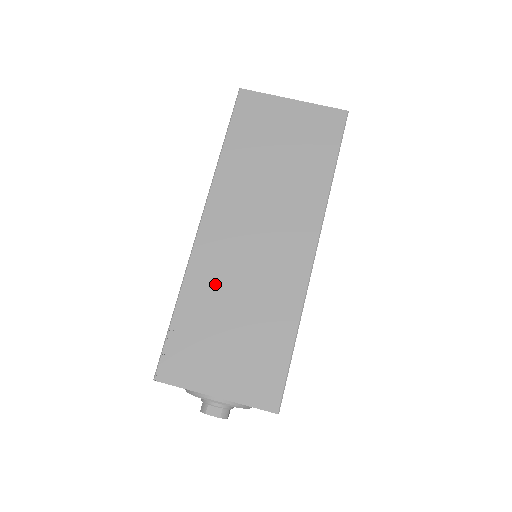
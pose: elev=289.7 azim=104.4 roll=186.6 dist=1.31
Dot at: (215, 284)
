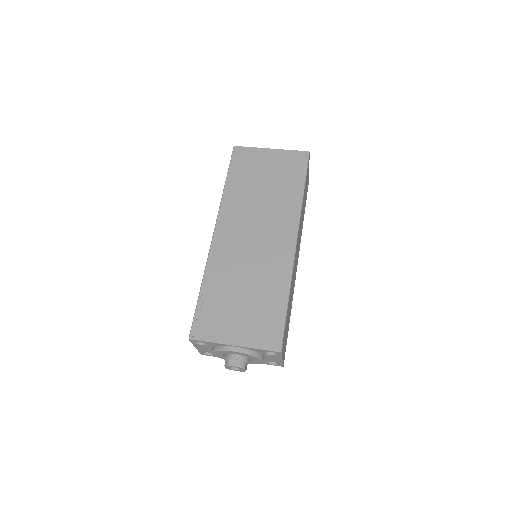
Dot at: (228, 270)
